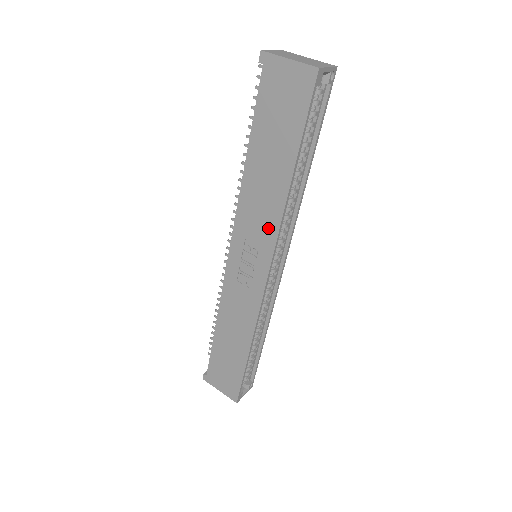
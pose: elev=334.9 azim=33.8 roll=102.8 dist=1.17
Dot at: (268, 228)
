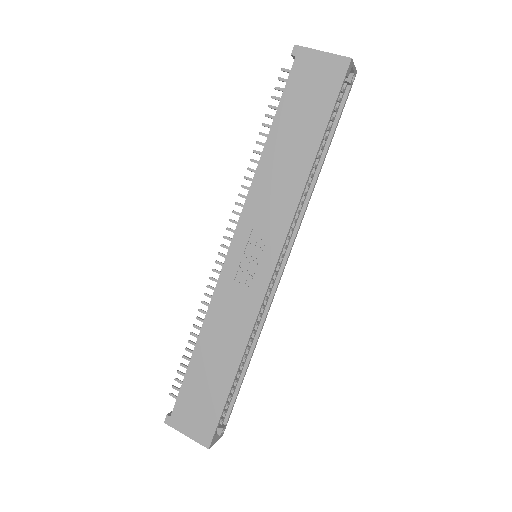
Dot at: (281, 214)
